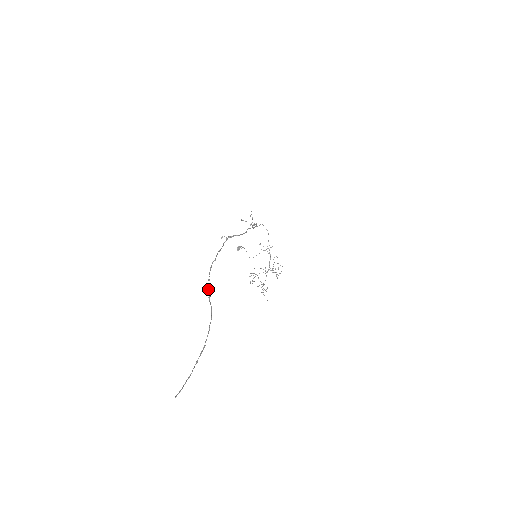
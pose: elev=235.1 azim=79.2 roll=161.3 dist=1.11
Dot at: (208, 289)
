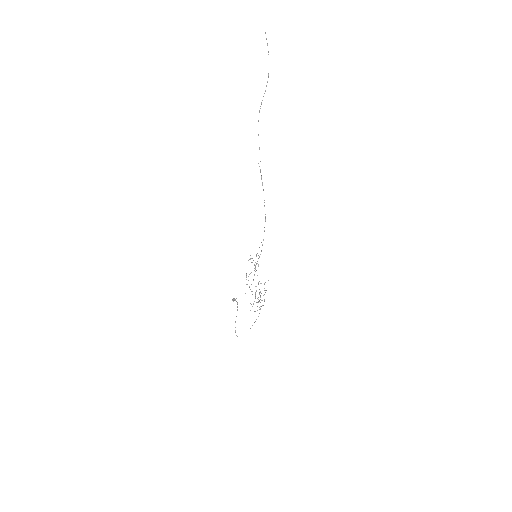
Dot at: occluded
